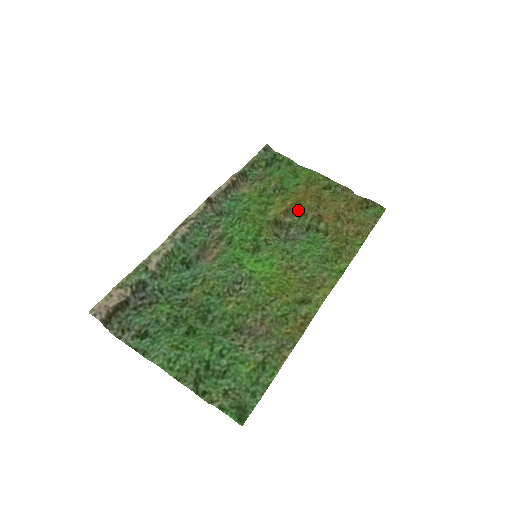
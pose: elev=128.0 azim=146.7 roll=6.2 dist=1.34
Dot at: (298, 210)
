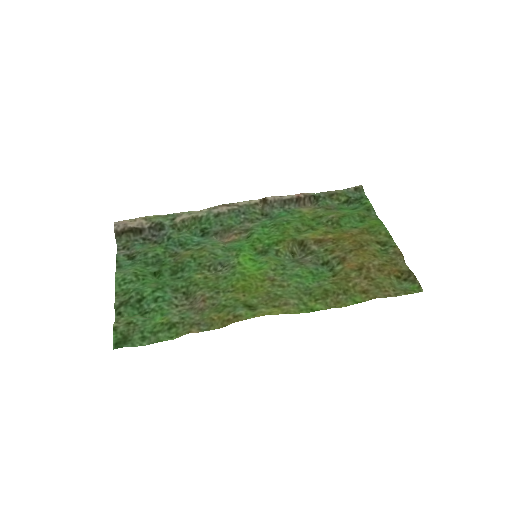
Dot at: (330, 245)
